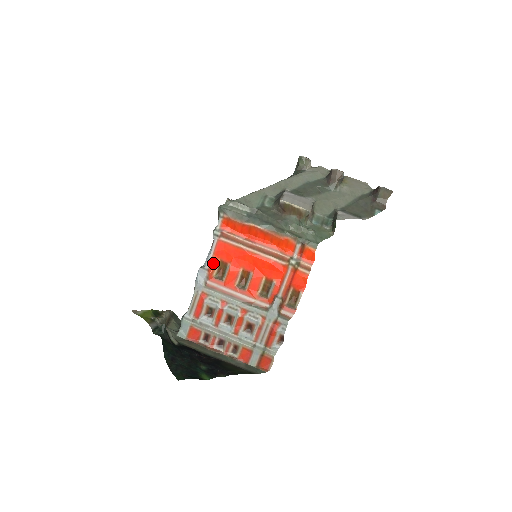
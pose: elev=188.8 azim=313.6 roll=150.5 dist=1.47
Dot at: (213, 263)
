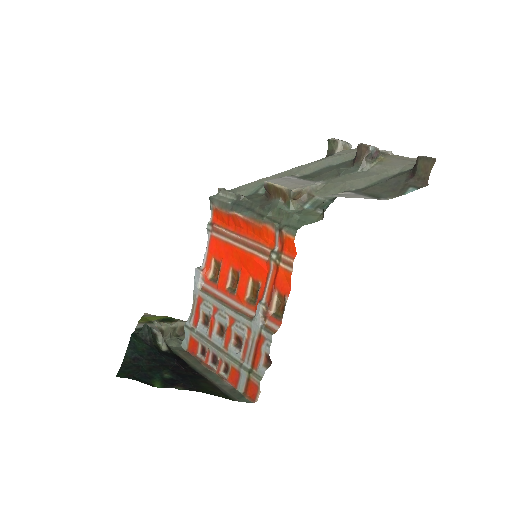
Dot at: (208, 263)
